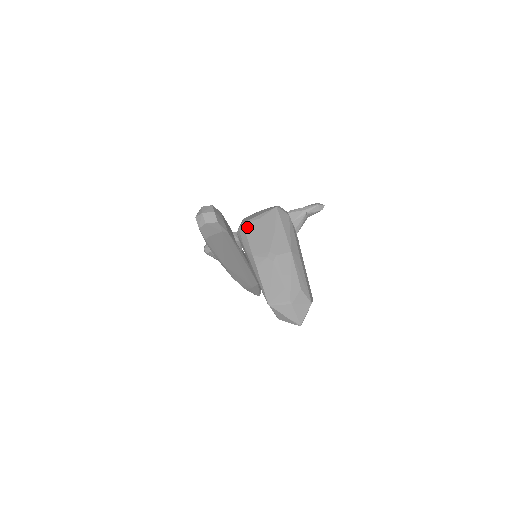
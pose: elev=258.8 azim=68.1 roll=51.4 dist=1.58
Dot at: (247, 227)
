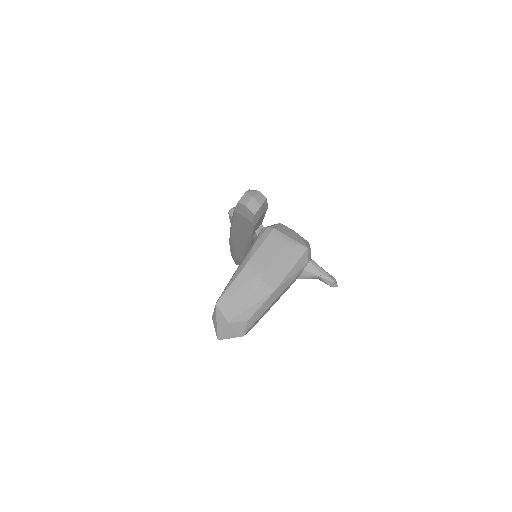
Dot at: (273, 235)
